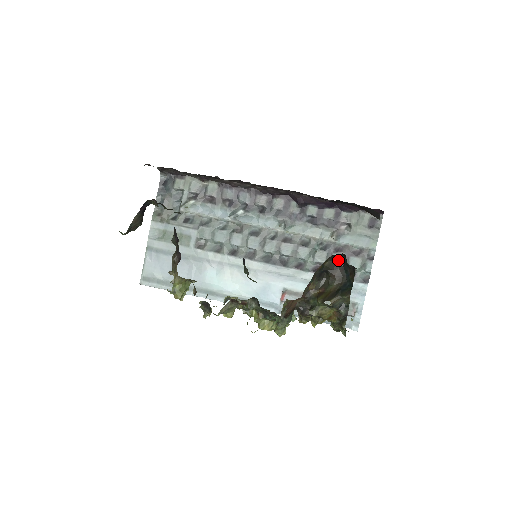
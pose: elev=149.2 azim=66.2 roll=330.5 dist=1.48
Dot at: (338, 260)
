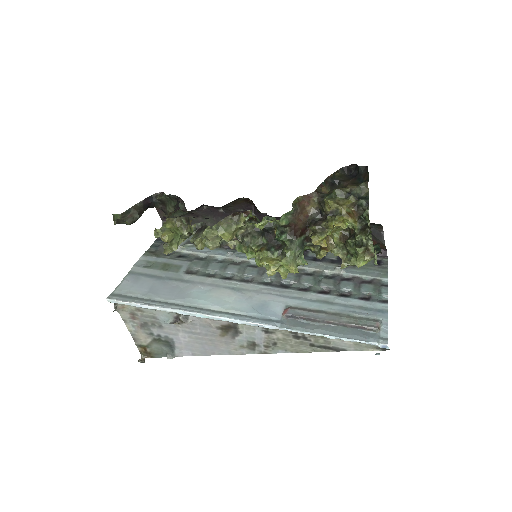
Dot at: (349, 175)
